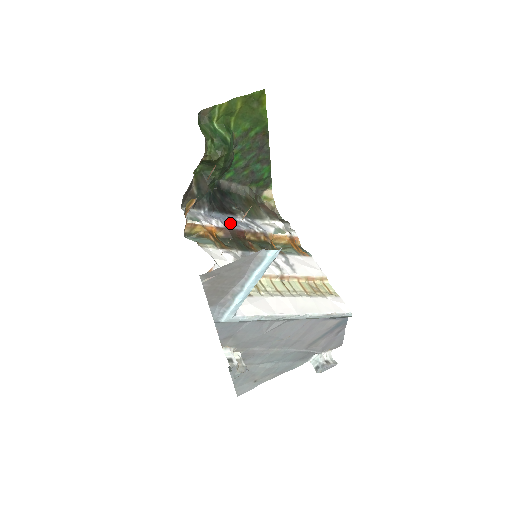
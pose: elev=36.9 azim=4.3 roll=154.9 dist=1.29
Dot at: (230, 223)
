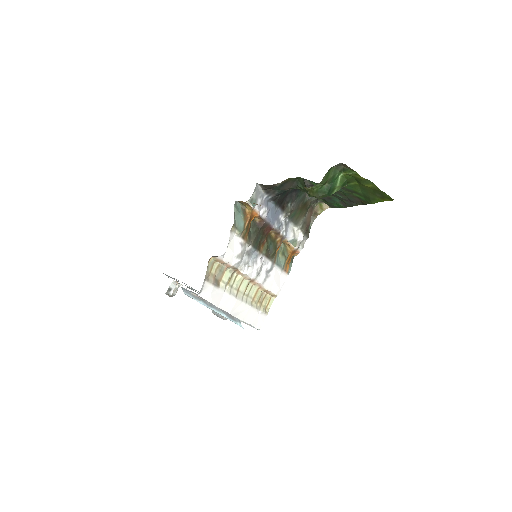
Dot at: (272, 217)
